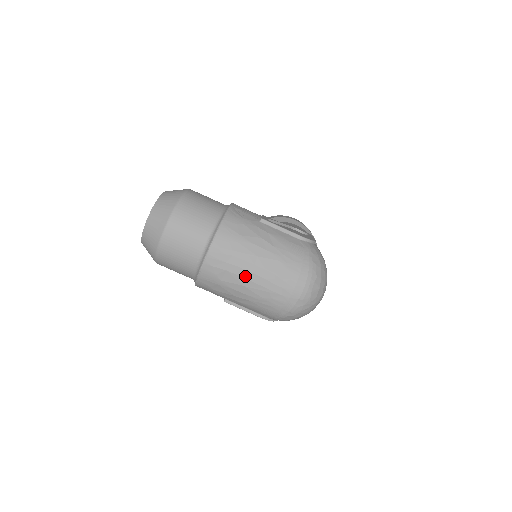
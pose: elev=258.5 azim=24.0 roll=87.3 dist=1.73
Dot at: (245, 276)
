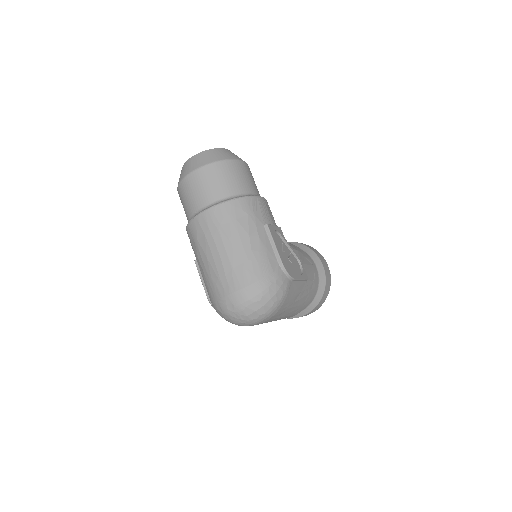
Dot at: (213, 251)
